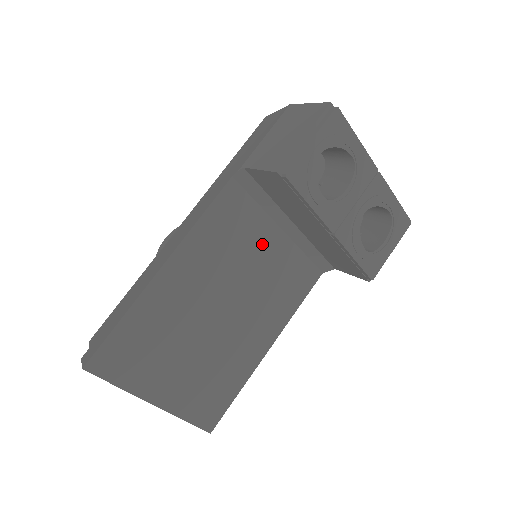
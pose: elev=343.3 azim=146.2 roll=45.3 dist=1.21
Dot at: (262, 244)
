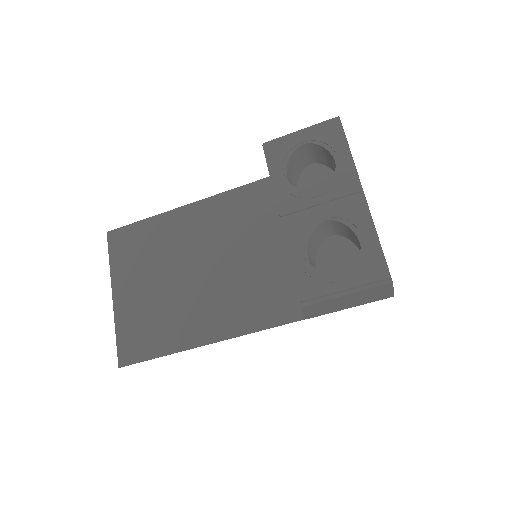
Dot at: (261, 242)
